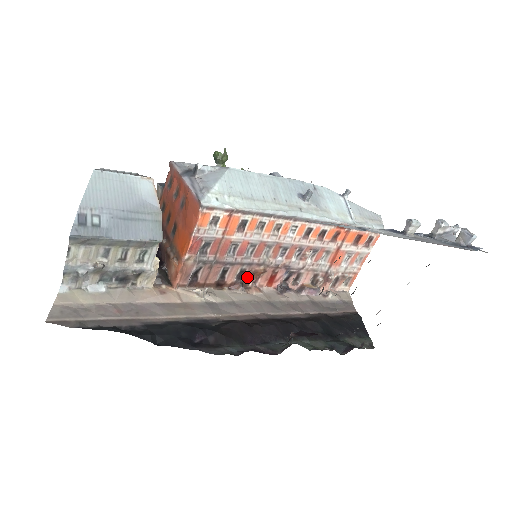
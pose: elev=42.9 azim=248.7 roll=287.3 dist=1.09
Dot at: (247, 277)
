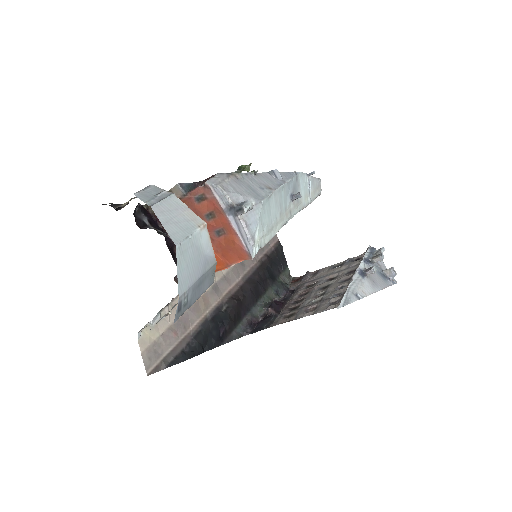
Dot at: occluded
